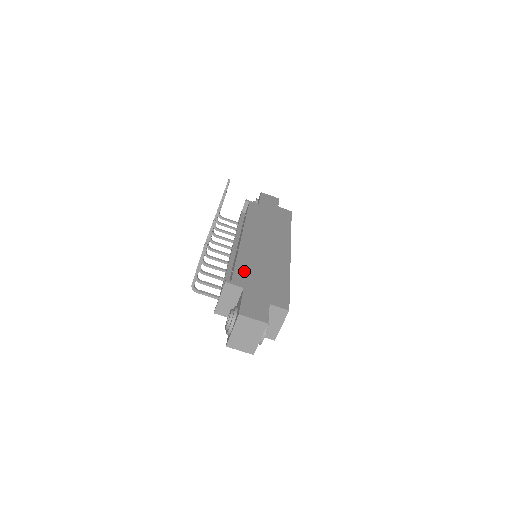
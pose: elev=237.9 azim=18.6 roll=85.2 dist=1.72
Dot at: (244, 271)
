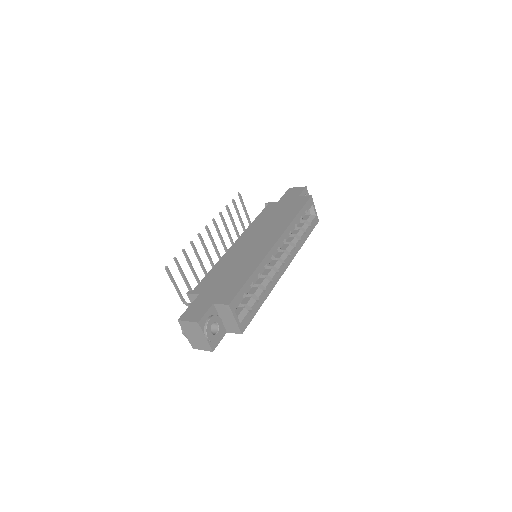
Dot at: (211, 278)
